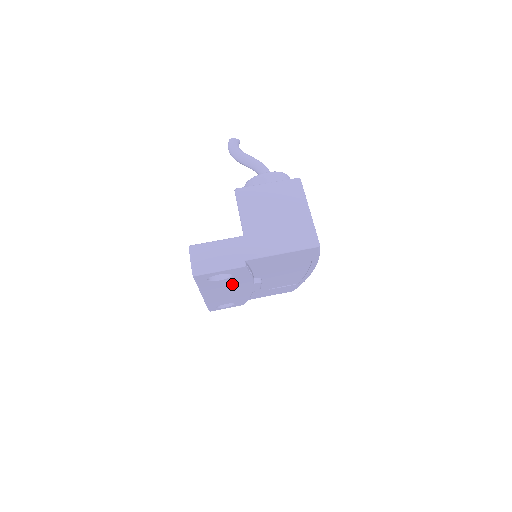
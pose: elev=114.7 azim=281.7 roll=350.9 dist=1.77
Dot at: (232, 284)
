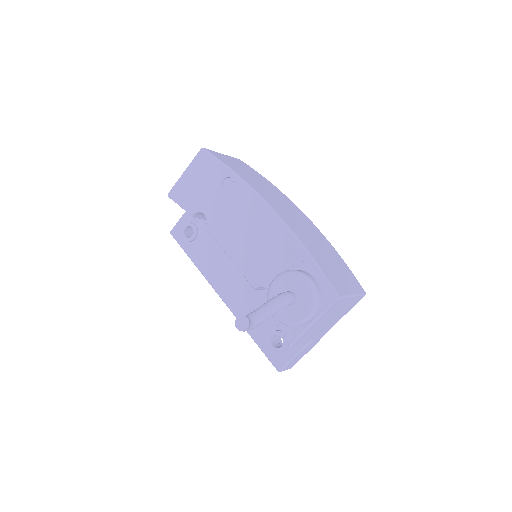
Dot at: occluded
